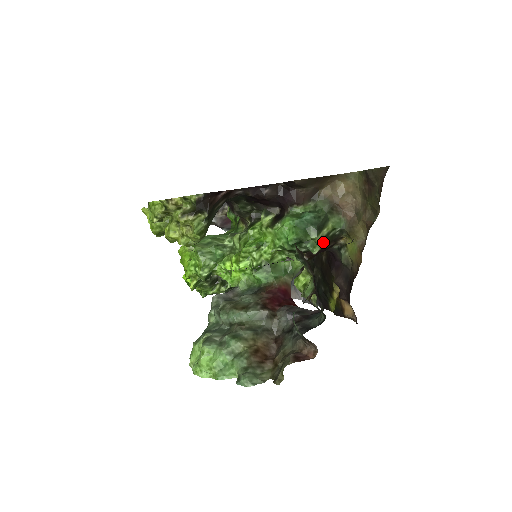
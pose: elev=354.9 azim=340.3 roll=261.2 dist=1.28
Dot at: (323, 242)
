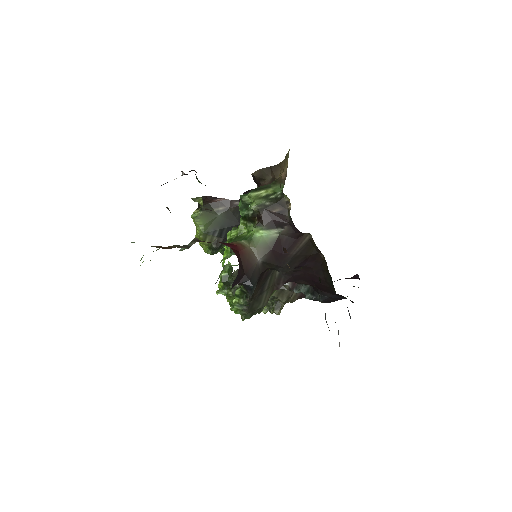
Dot at: (262, 201)
